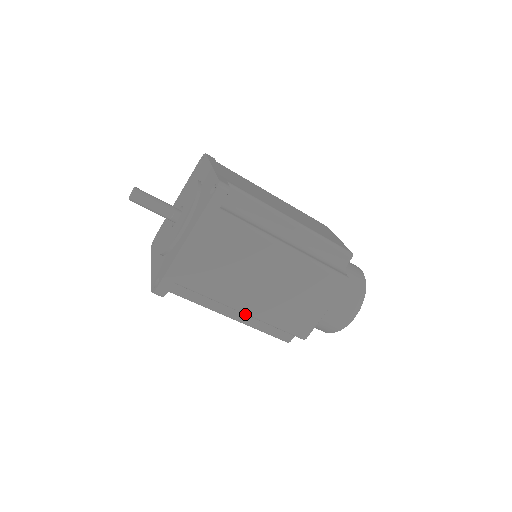
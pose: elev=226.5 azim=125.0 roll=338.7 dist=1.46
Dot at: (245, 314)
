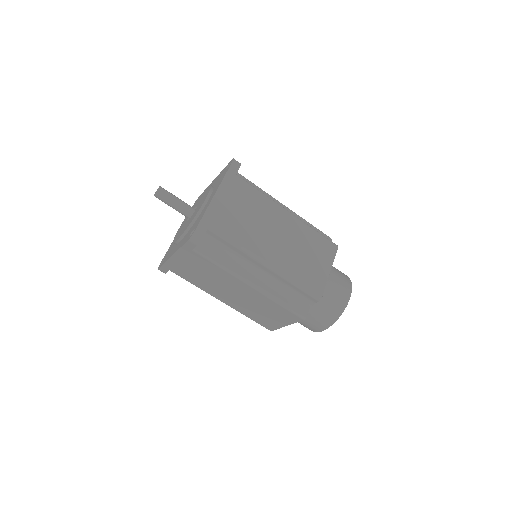
Dot at: (264, 281)
